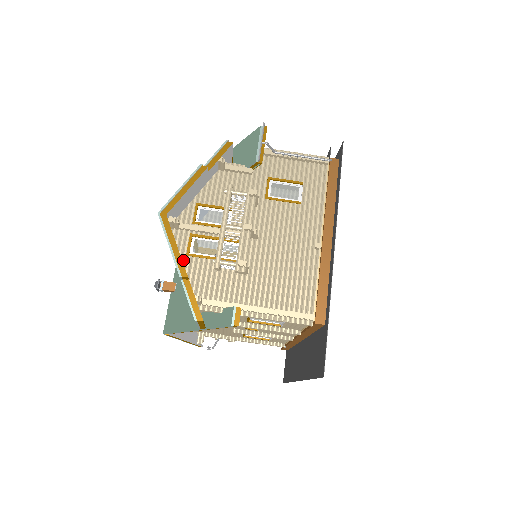
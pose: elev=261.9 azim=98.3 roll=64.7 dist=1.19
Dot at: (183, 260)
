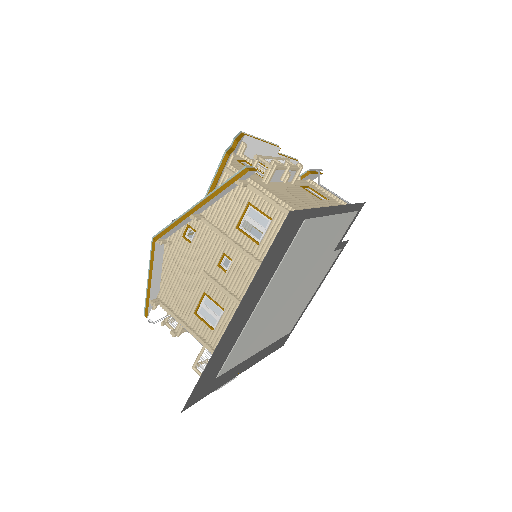
Dot at: occluded
